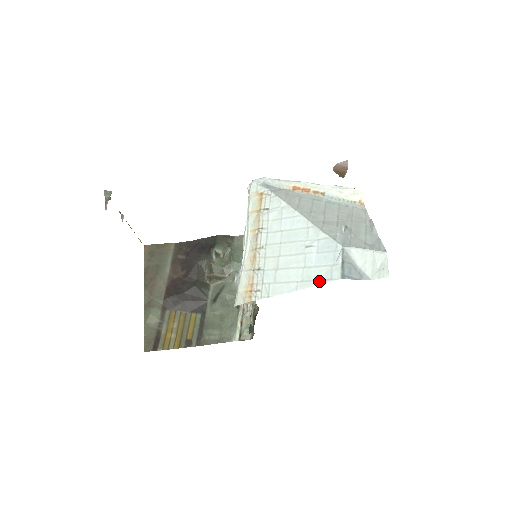
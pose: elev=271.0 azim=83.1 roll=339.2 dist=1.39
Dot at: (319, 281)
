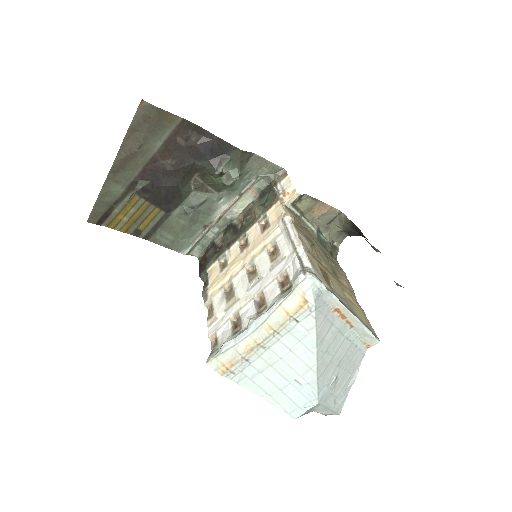
Dot at: (281, 407)
